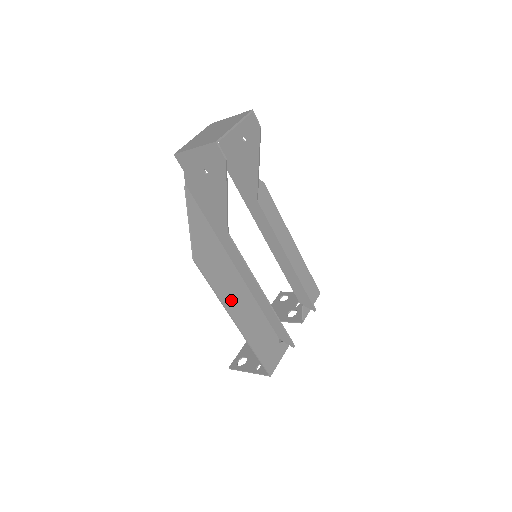
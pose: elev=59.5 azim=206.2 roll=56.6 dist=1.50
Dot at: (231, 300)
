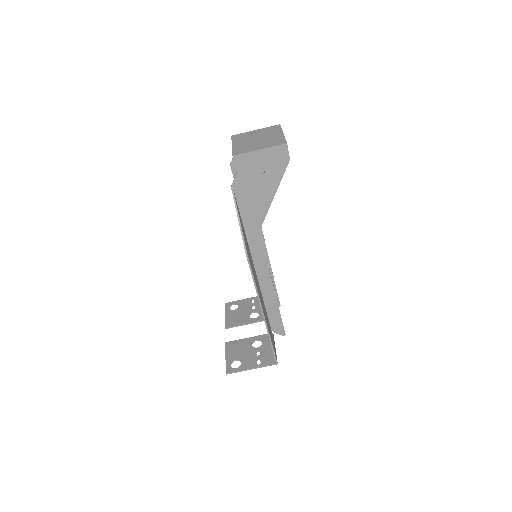
Dot at: (259, 293)
